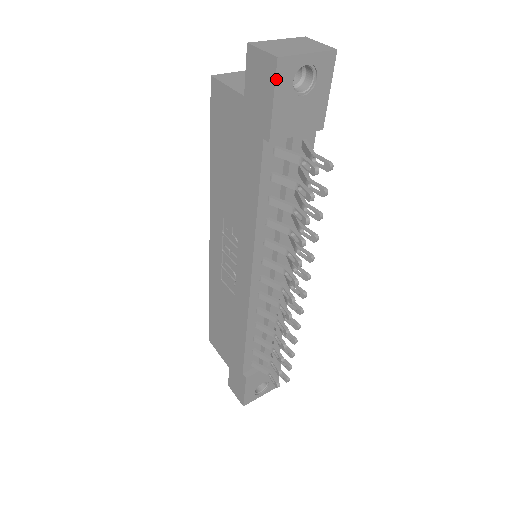
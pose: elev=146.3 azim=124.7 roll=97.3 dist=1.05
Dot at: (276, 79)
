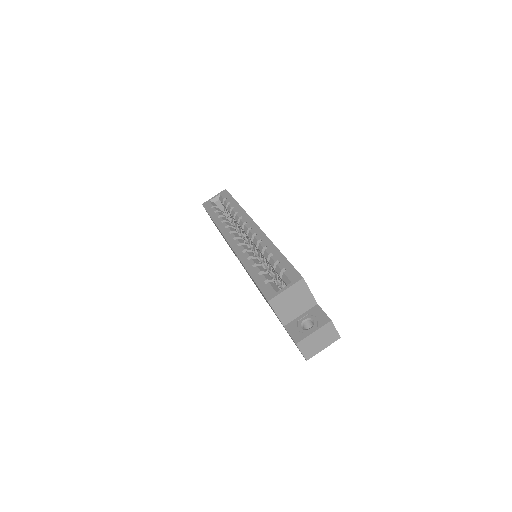
Dot at: occluded
